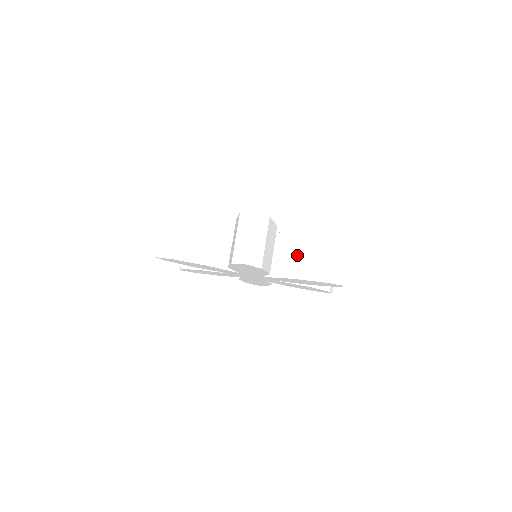
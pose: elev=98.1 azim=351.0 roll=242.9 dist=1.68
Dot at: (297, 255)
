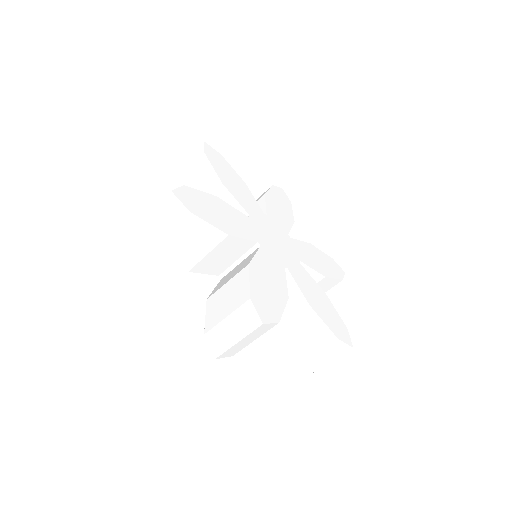
Dot at: occluded
